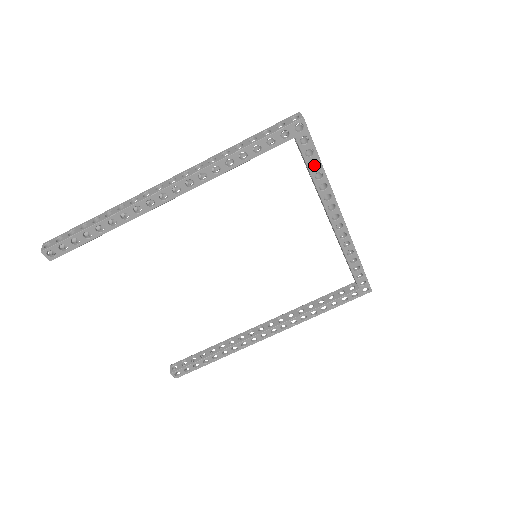
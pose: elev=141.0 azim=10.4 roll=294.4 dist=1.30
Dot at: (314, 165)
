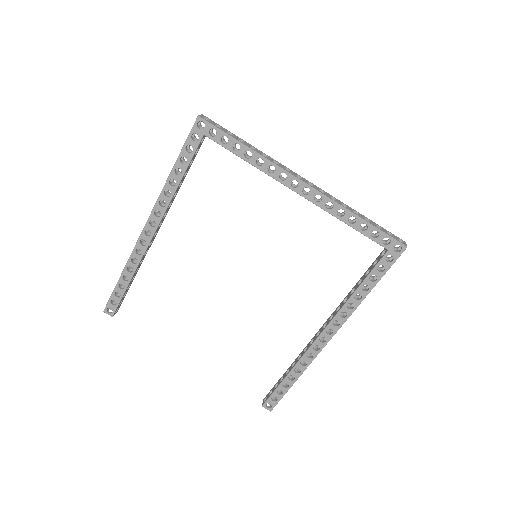
Dot at: occluded
